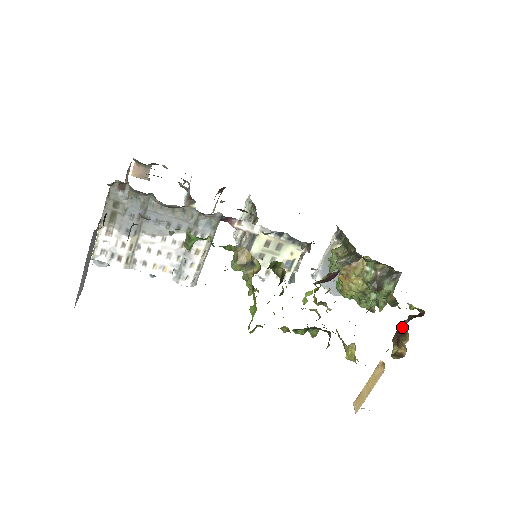
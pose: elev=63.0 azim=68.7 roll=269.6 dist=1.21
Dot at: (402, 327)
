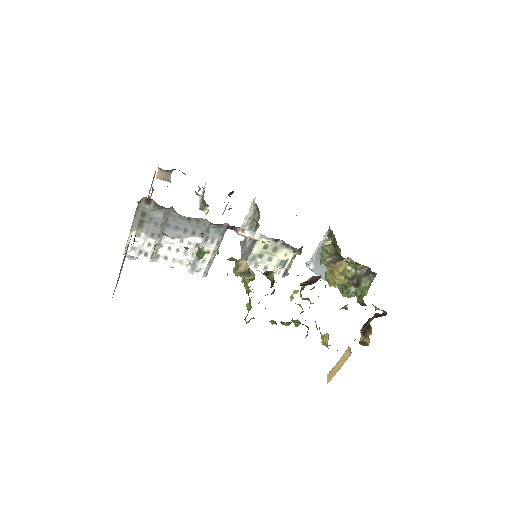
Dot at: (368, 322)
